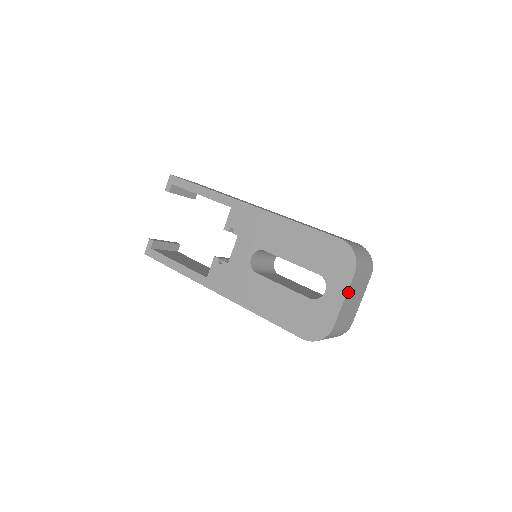
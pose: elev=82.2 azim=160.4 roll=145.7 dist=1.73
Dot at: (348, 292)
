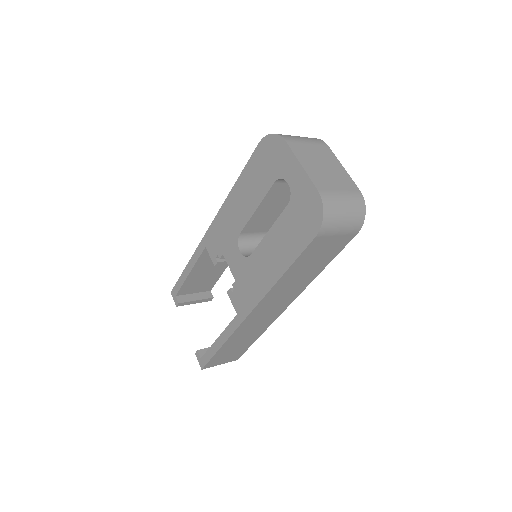
Dot at: (299, 158)
